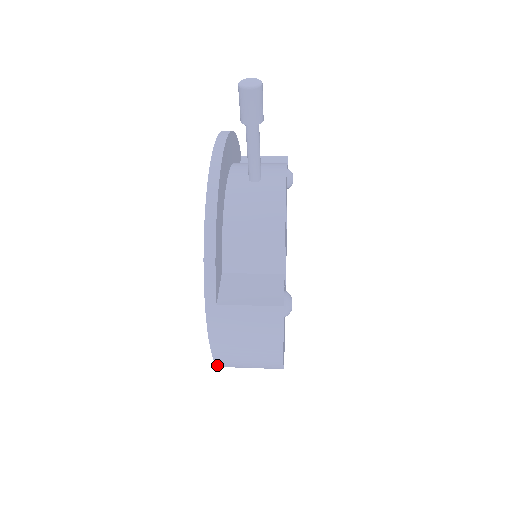
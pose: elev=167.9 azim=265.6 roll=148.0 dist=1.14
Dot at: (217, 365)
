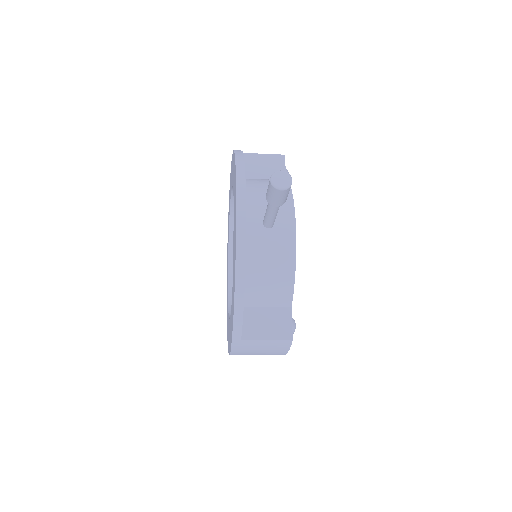
Dot at: (228, 351)
